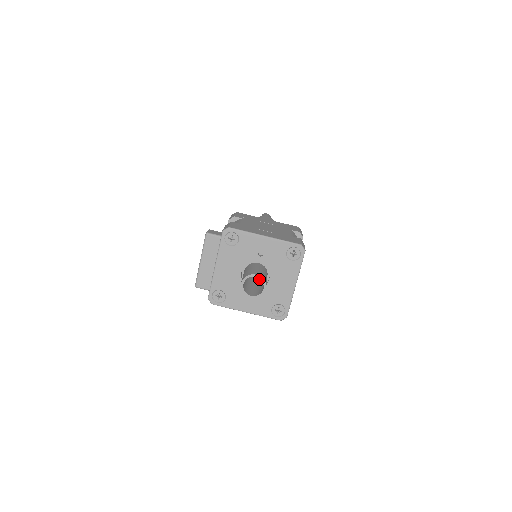
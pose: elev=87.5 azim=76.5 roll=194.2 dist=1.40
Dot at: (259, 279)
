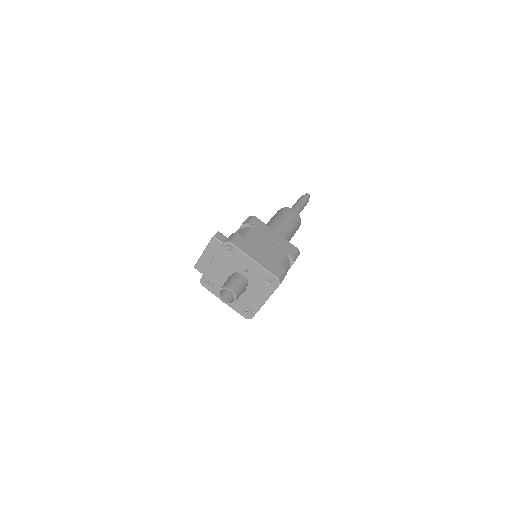
Dot at: occluded
